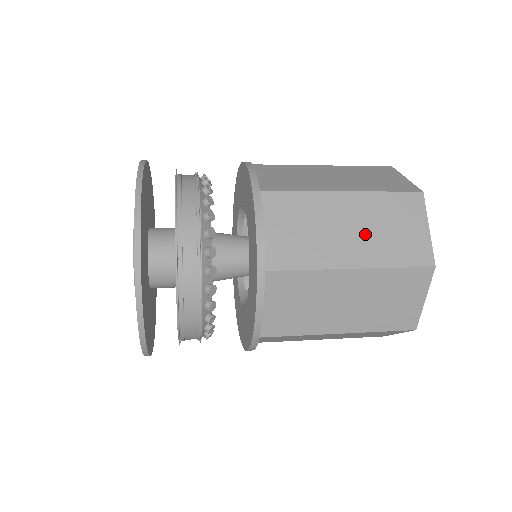
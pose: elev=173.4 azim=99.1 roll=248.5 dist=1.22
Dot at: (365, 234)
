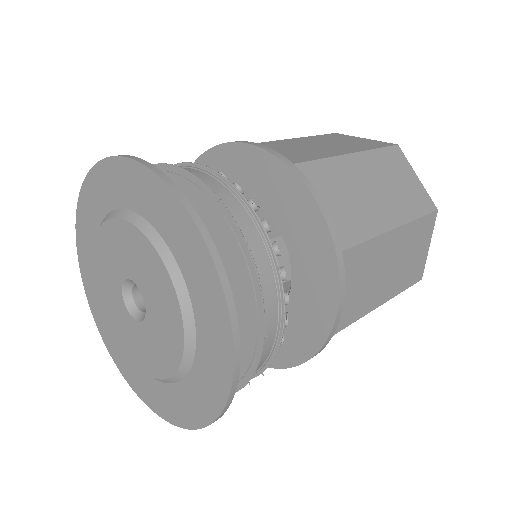
Dot at: (386, 192)
